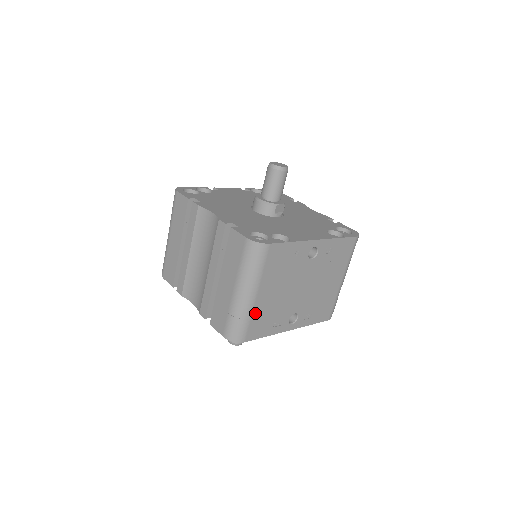
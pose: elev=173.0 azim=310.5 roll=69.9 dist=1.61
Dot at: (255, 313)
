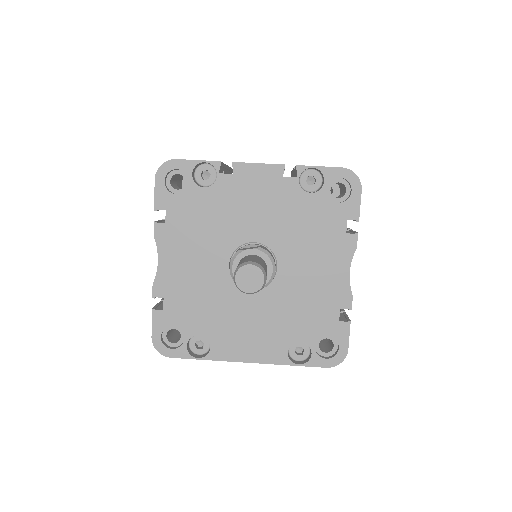
Dot at: occluded
